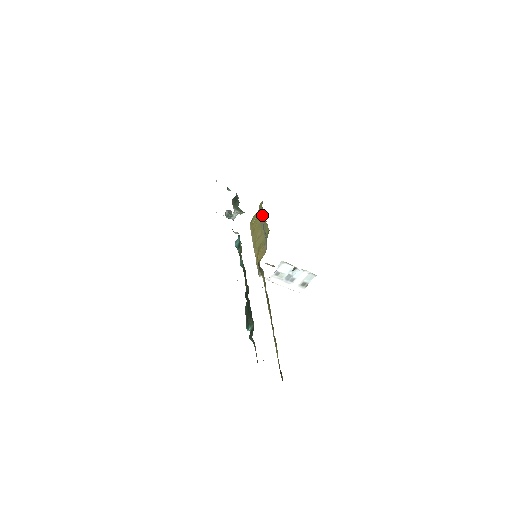
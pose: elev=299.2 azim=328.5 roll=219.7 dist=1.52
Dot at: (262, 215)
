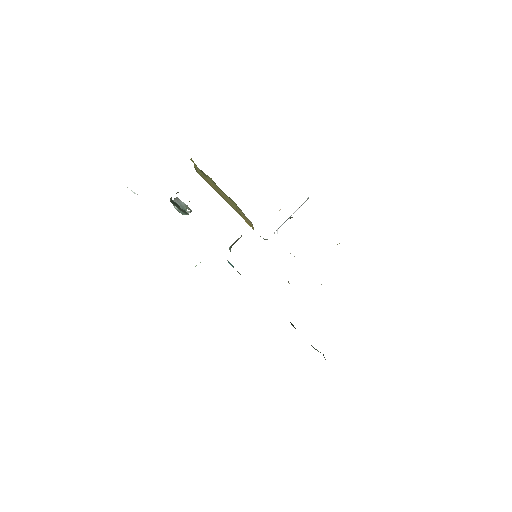
Dot at: occluded
